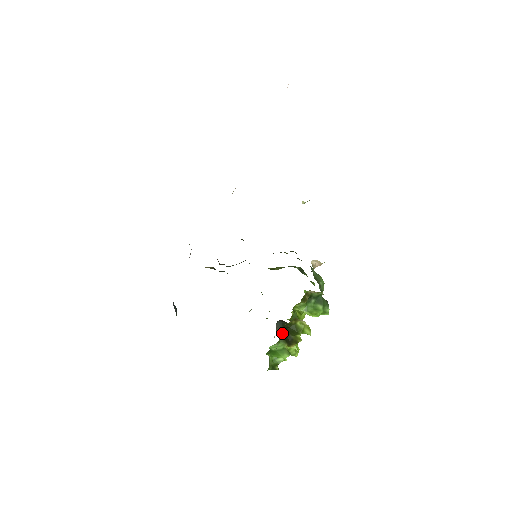
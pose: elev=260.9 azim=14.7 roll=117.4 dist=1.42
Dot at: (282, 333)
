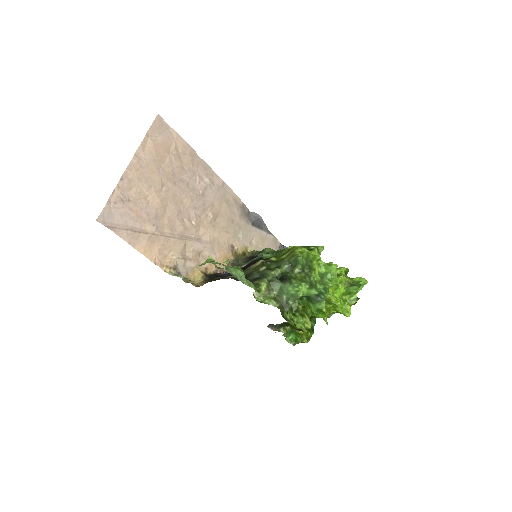
Dot at: (288, 324)
